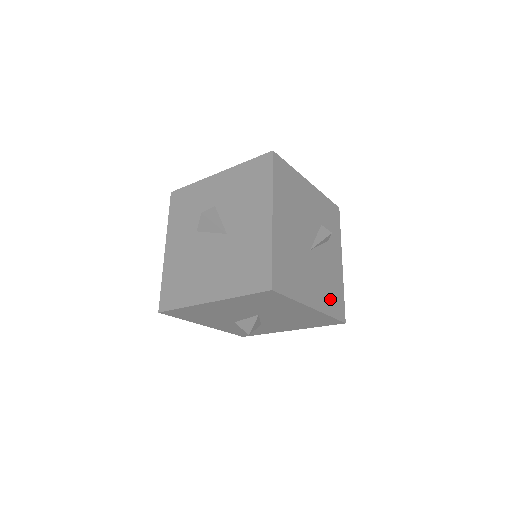
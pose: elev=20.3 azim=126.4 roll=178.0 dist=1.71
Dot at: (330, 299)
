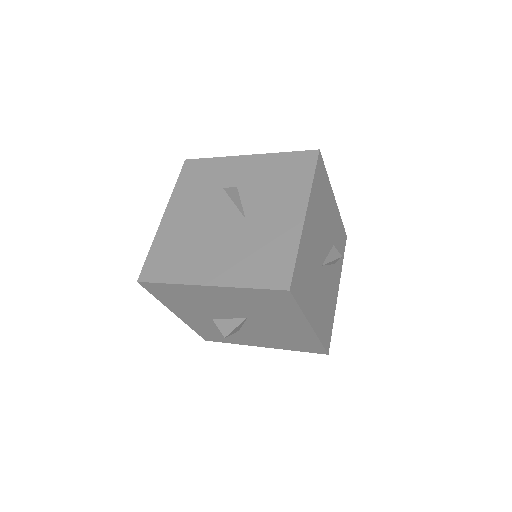
Dot at: (324, 324)
